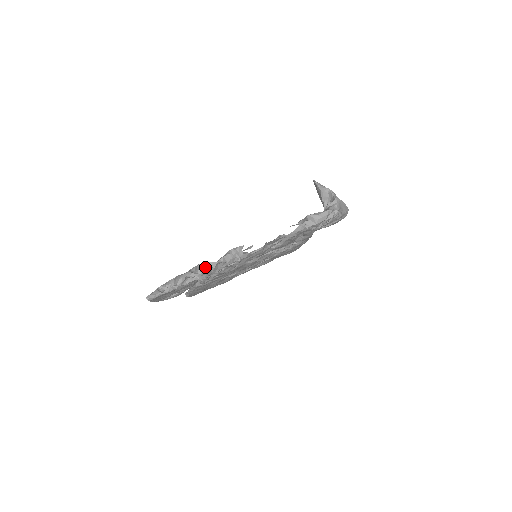
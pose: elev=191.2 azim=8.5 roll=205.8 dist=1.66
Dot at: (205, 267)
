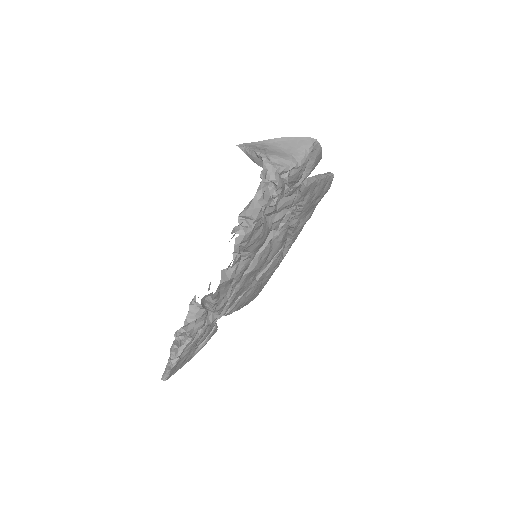
Dot at: (179, 335)
